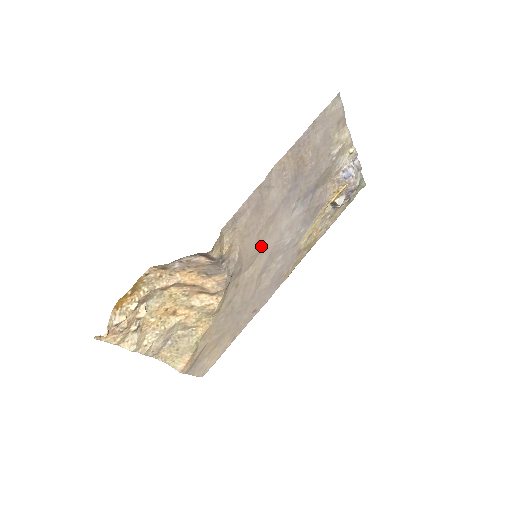
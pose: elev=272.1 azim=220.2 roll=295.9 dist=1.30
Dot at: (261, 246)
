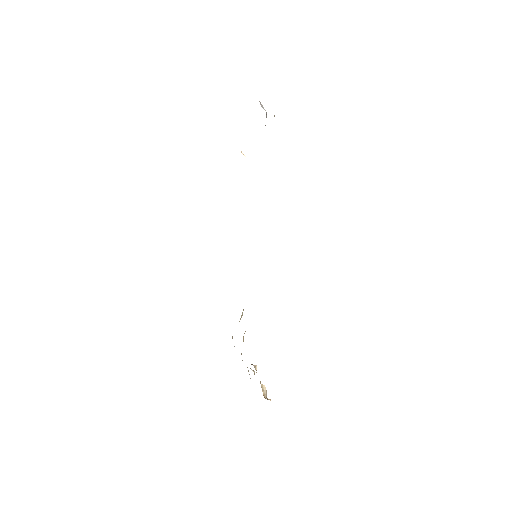
Dot at: occluded
